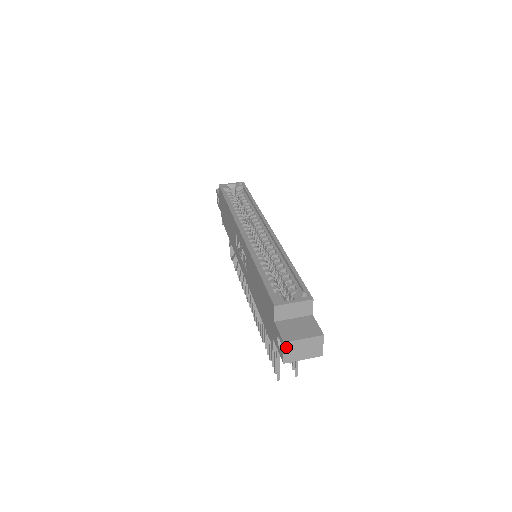
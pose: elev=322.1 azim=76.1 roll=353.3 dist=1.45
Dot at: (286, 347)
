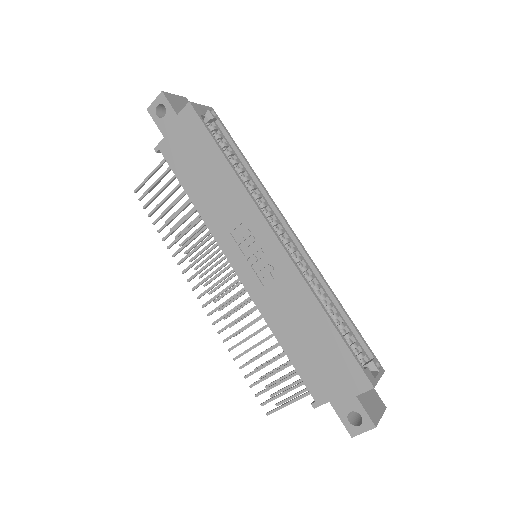
Dot at: (371, 428)
